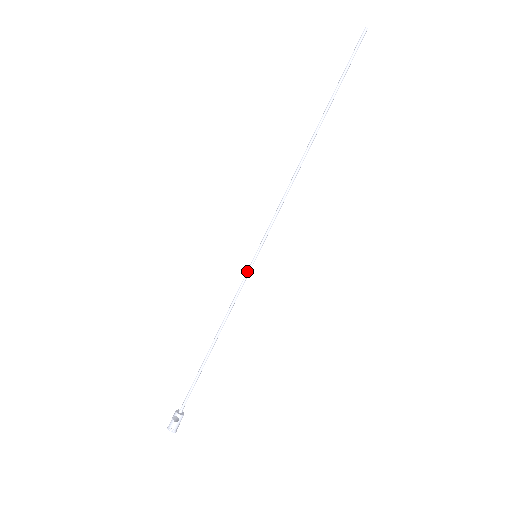
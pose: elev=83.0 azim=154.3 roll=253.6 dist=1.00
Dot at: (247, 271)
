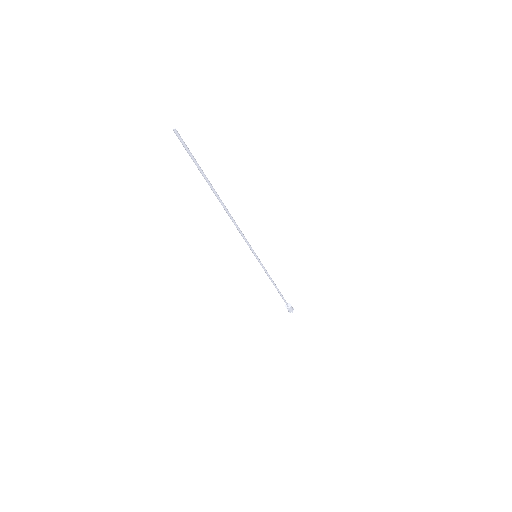
Dot at: occluded
